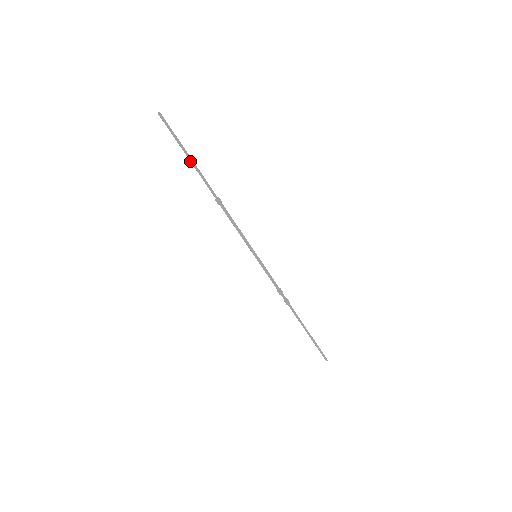
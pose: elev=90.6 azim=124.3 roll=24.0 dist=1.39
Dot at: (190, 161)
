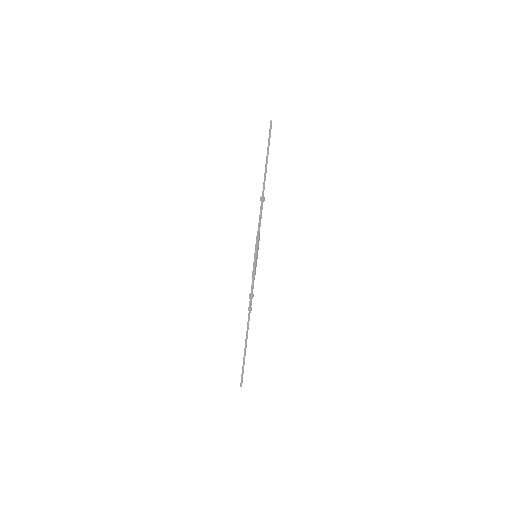
Dot at: (266, 161)
